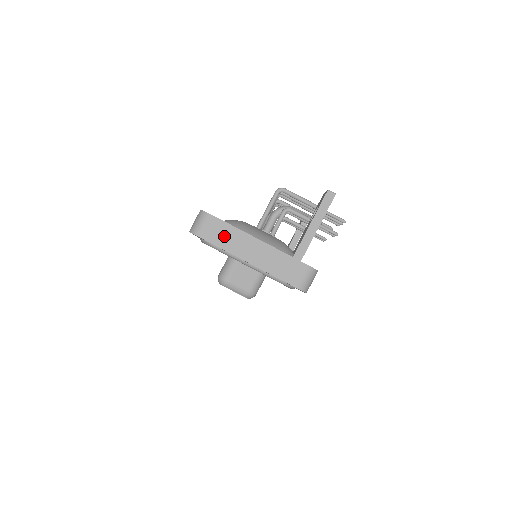
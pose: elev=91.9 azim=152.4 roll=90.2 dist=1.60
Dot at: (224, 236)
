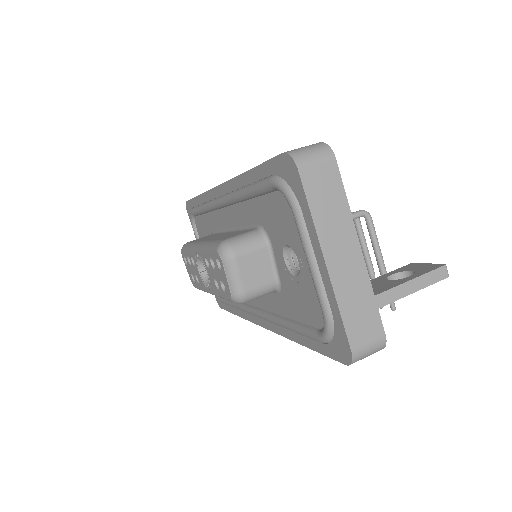
Dot at: (328, 202)
